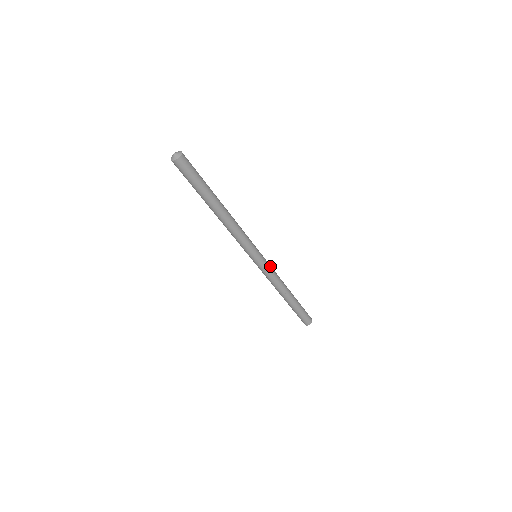
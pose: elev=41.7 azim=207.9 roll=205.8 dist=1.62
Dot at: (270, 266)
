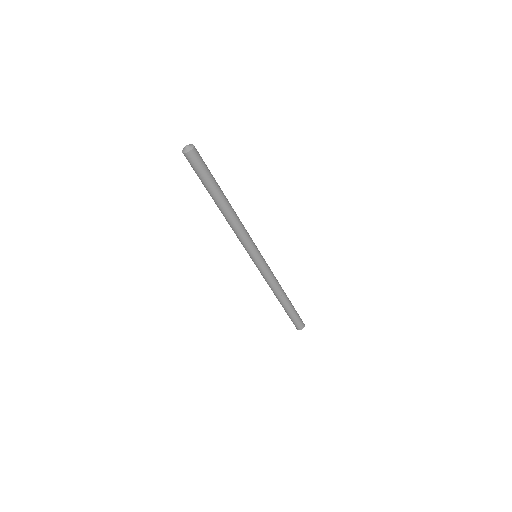
Dot at: (269, 267)
